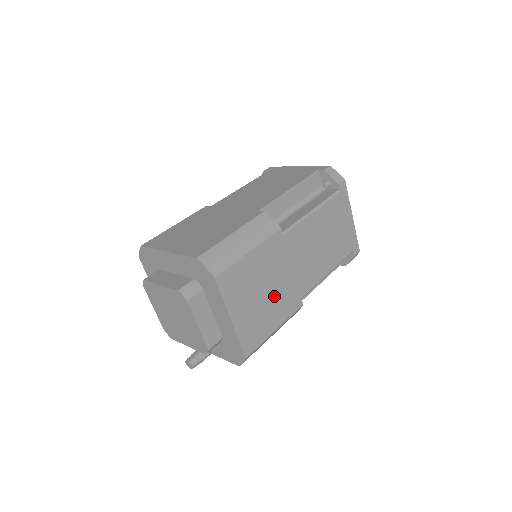
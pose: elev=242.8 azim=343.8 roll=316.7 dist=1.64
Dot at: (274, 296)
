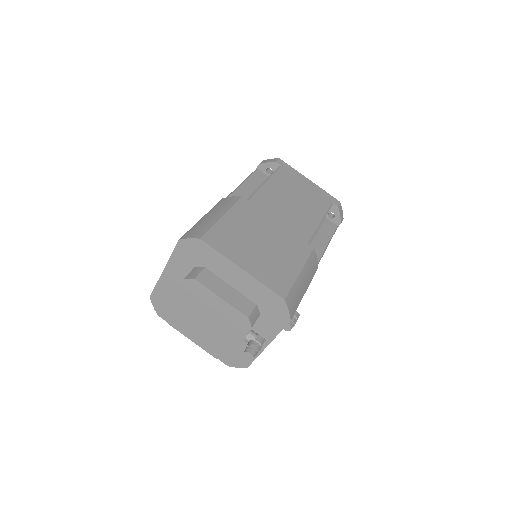
Dot at: (275, 245)
